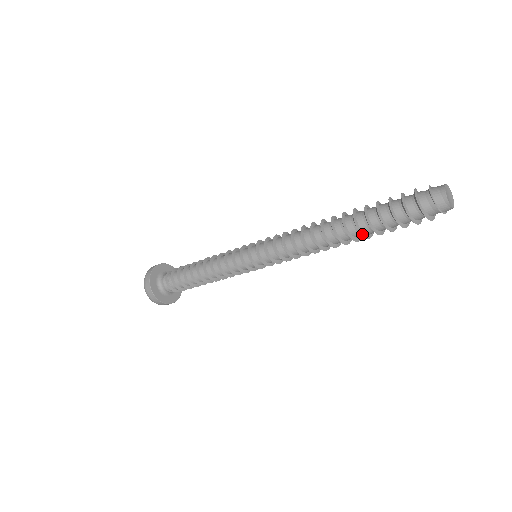
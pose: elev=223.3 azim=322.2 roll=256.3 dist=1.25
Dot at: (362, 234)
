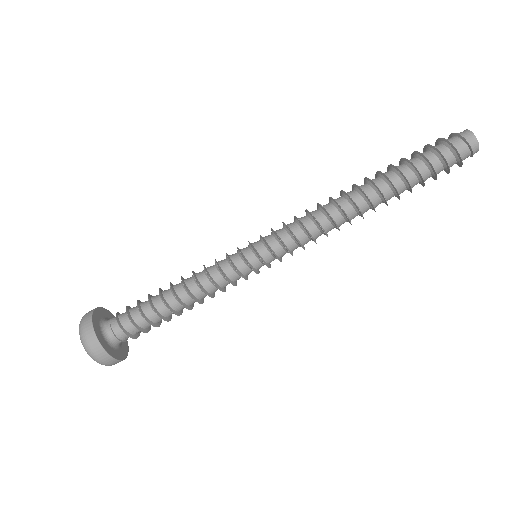
Dot at: (392, 183)
